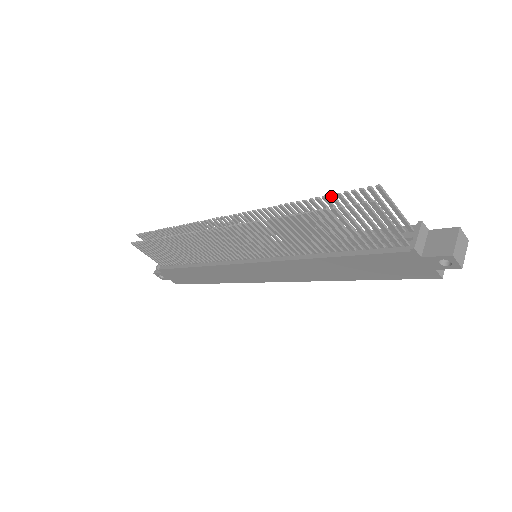
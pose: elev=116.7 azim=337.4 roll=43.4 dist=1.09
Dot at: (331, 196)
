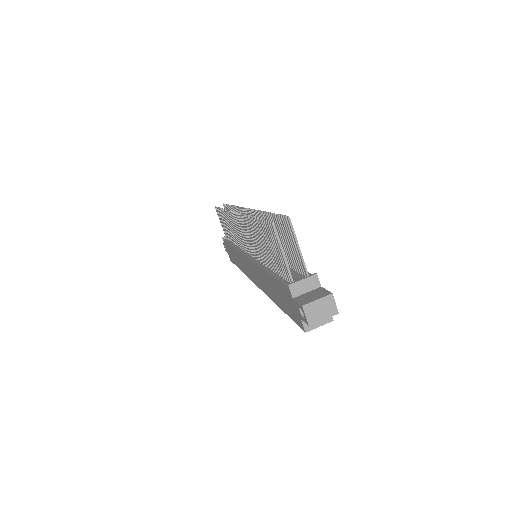
Dot at: (274, 215)
